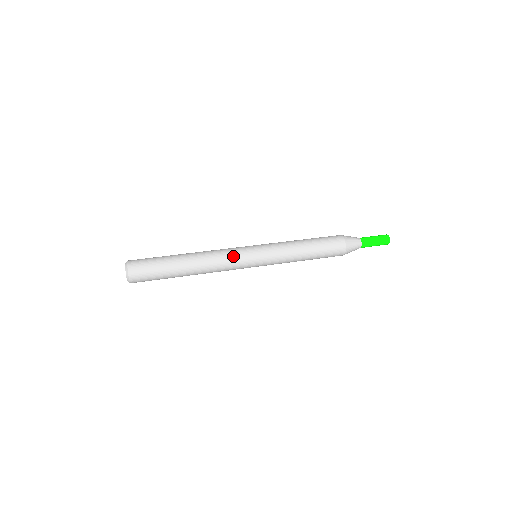
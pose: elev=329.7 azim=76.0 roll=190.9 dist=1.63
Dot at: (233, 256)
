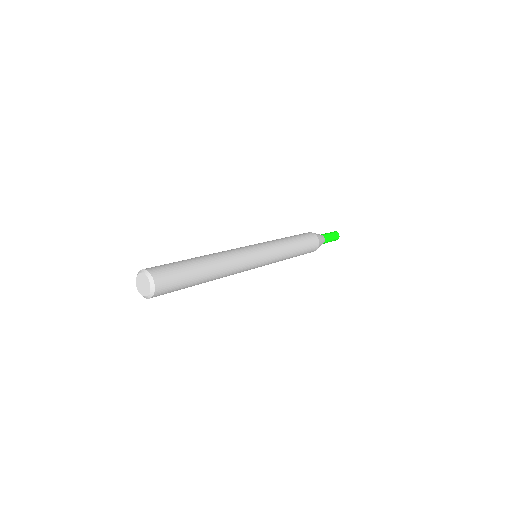
Dot at: (240, 249)
